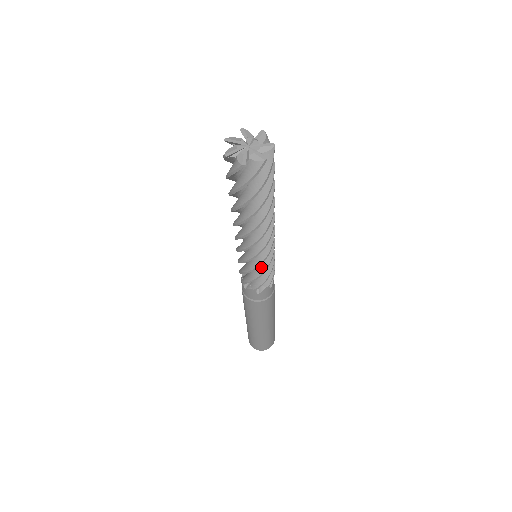
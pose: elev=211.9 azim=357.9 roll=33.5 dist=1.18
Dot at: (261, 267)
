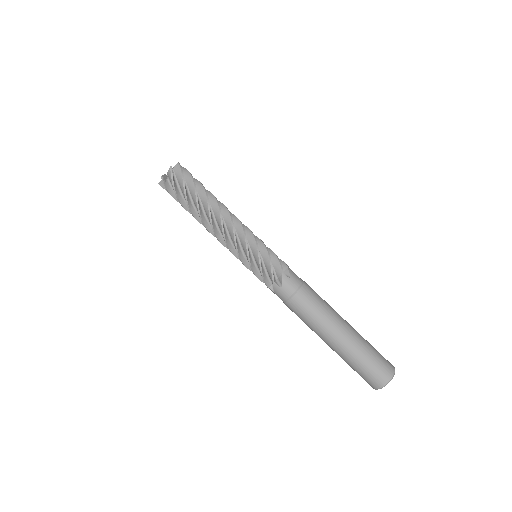
Dot at: (262, 248)
